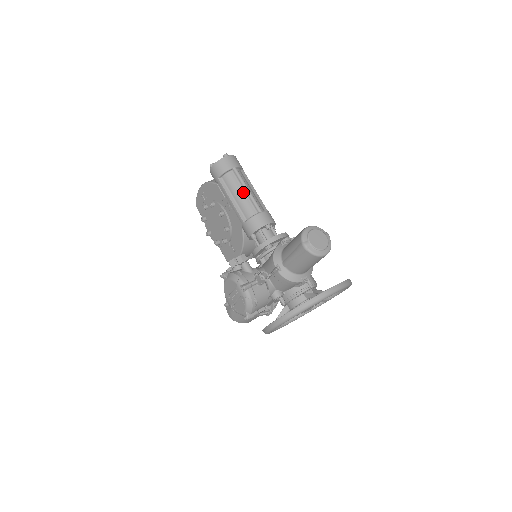
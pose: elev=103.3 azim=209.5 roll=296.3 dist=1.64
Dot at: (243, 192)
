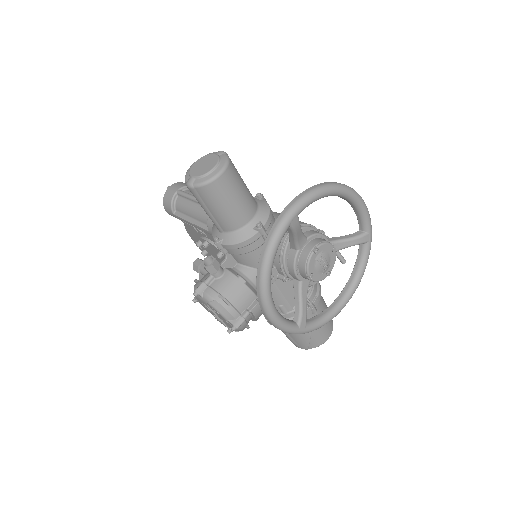
Dot at: (193, 204)
